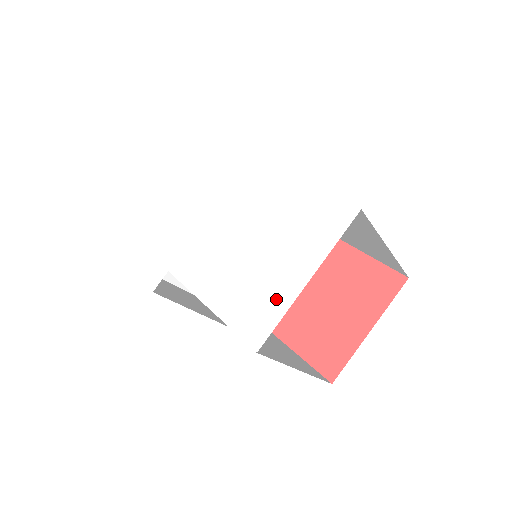
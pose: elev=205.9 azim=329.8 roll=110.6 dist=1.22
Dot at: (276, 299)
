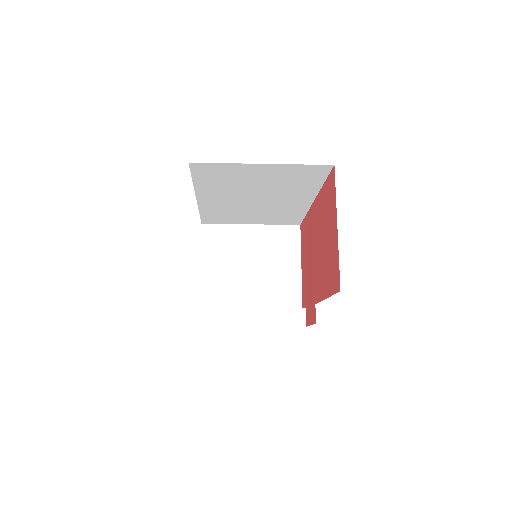
Dot at: occluded
